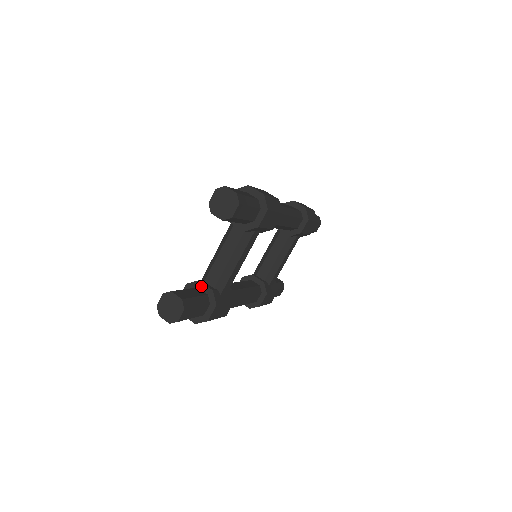
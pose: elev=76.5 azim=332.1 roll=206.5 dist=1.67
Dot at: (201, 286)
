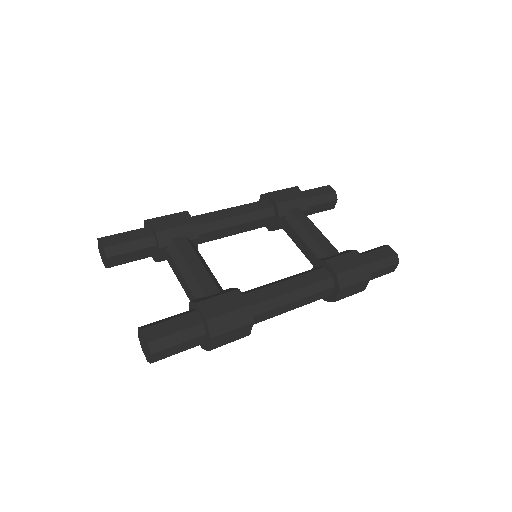
Dot at: occluded
